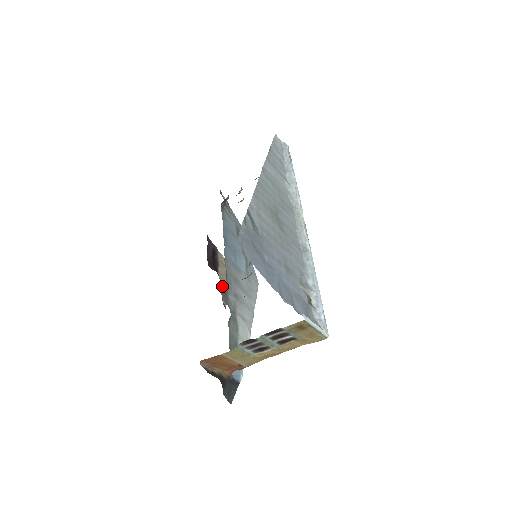
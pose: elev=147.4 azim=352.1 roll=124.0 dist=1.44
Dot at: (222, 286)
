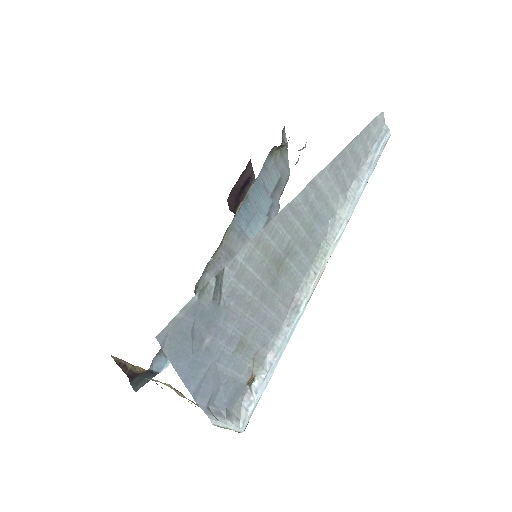
Dot at: occluded
